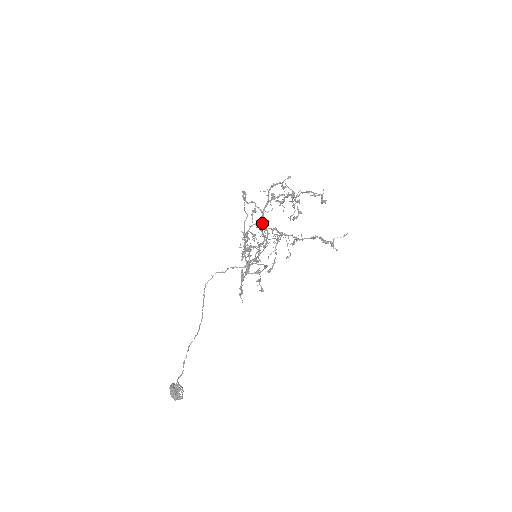
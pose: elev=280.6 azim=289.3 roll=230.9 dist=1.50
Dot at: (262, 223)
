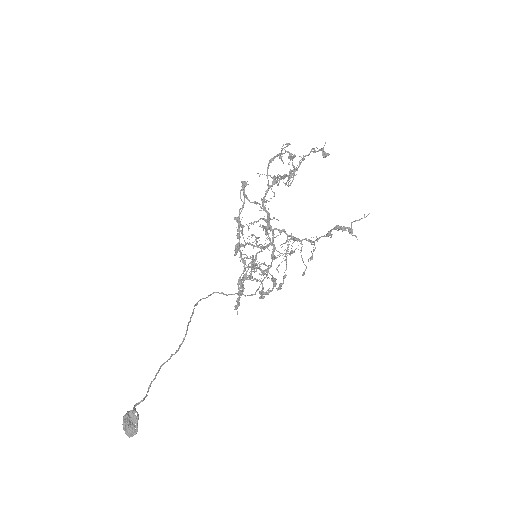
Dot at: (267, 223)
